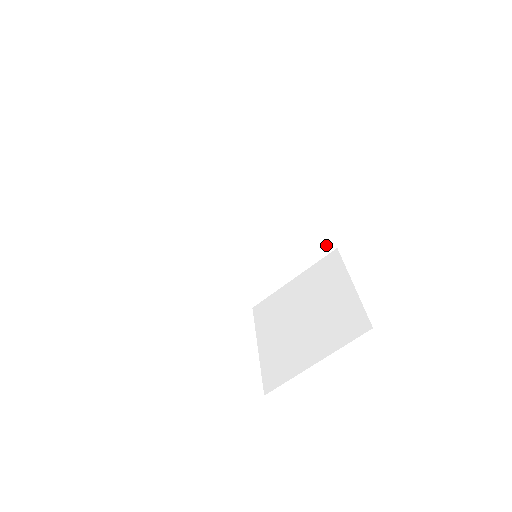
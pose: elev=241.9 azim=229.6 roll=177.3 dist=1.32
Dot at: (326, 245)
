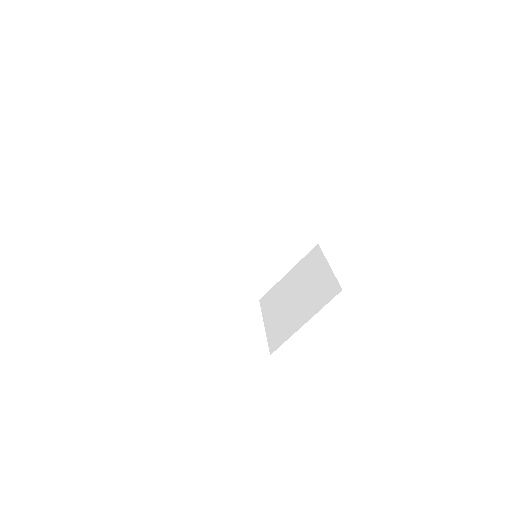
Dot at: (309, 242)
